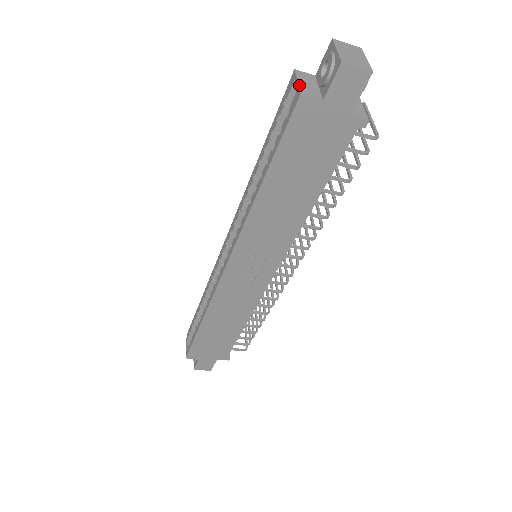
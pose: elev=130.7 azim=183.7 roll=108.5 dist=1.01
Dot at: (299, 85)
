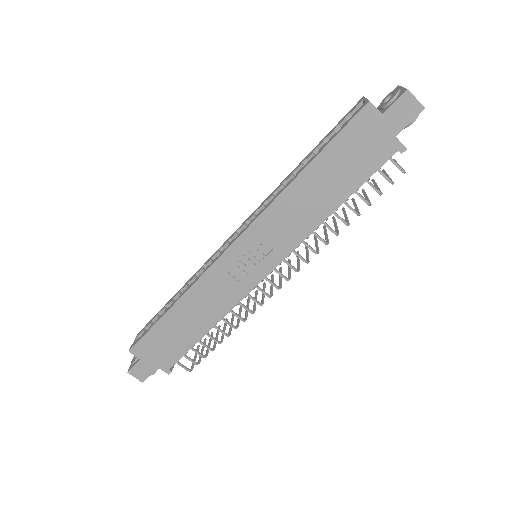
Dot at: occluded
